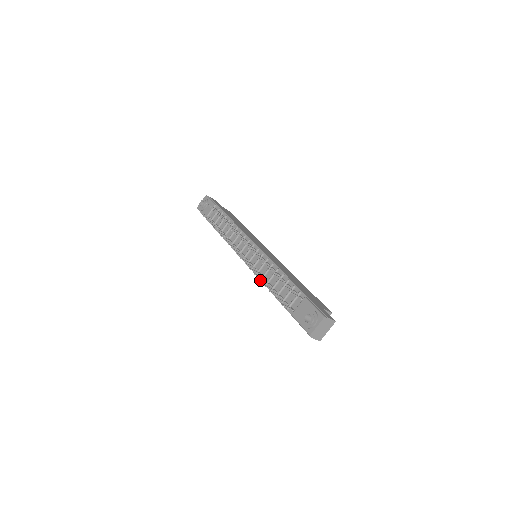
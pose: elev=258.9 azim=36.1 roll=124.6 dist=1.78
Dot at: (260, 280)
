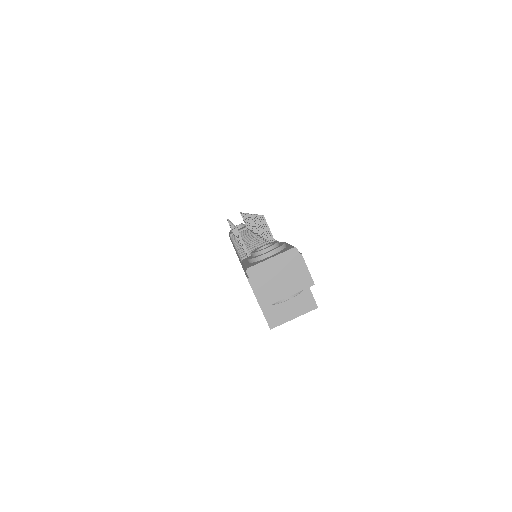
Dot at: occluded
